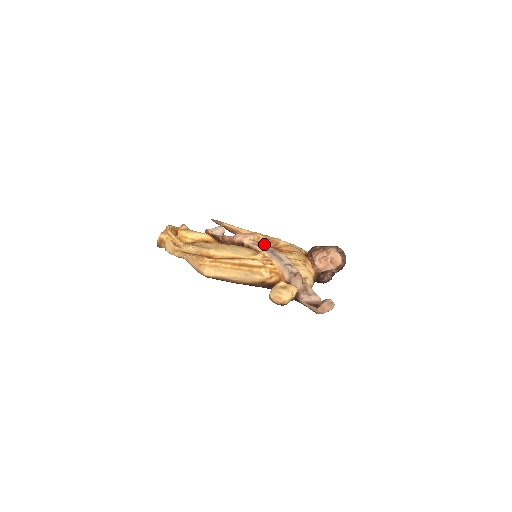
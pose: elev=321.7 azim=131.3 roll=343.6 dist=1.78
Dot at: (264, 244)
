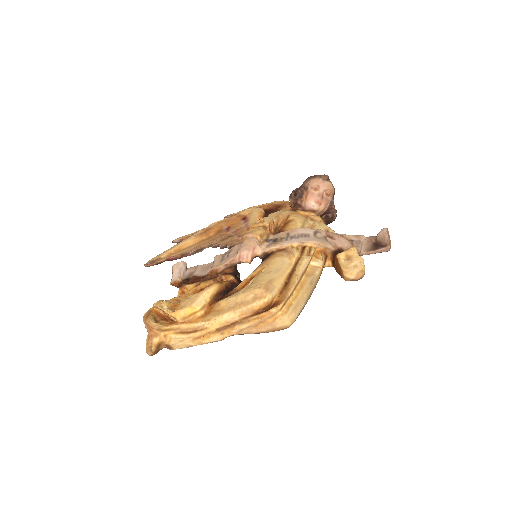
Dot at: (270, 237)
